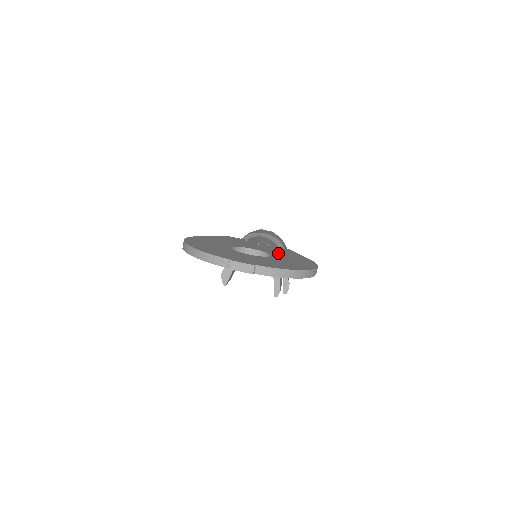
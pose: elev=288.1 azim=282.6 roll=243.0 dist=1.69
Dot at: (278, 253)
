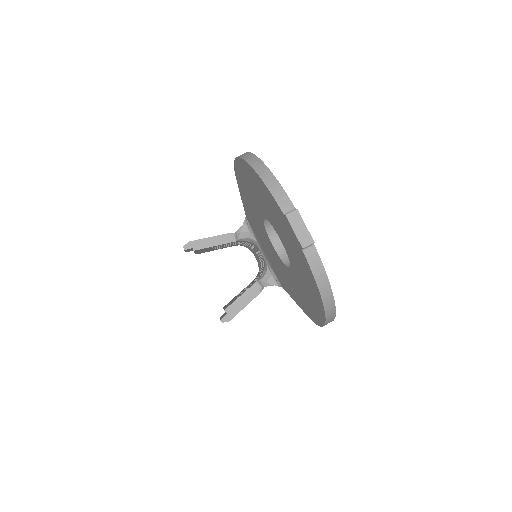
Dot at: occluded
